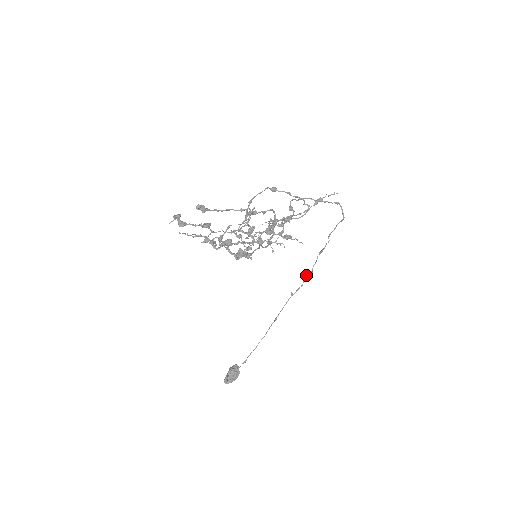
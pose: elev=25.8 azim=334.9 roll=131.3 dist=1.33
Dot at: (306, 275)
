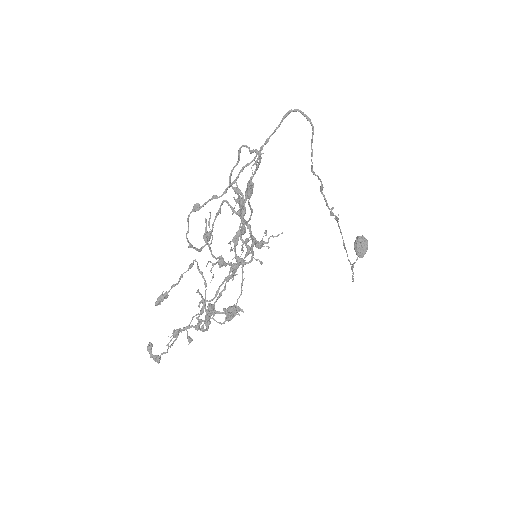
Dot at: (330, 212)
